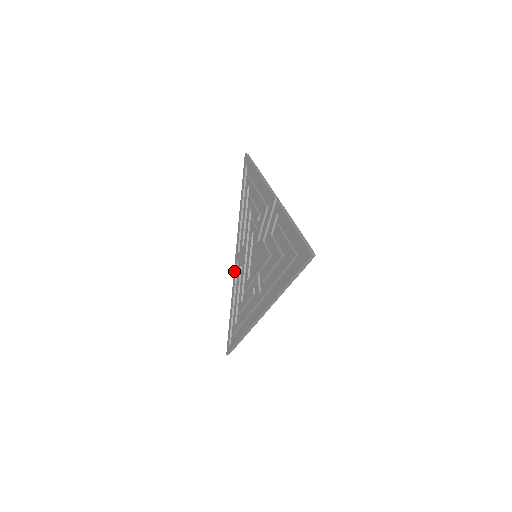
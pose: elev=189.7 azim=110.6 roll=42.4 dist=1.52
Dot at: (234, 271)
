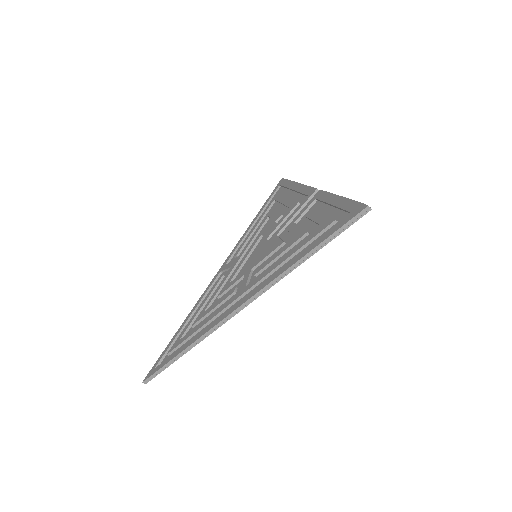
Dot at: (209, 284)
